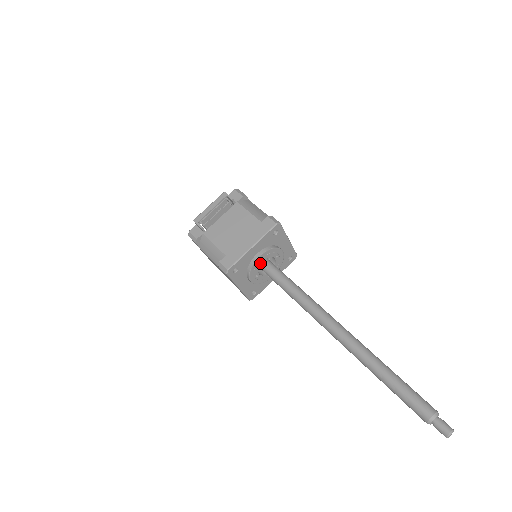
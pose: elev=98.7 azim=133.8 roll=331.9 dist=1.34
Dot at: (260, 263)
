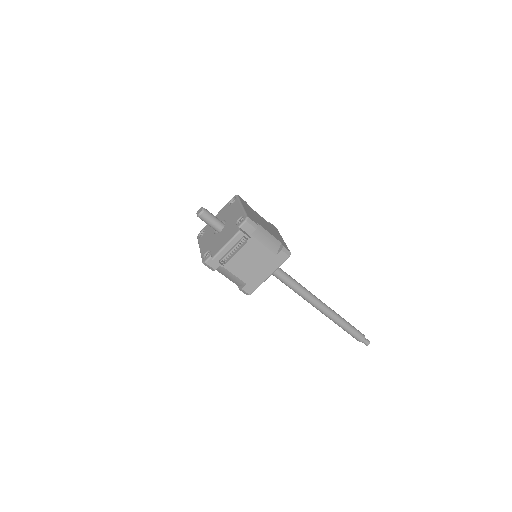
Dot at: occluded
